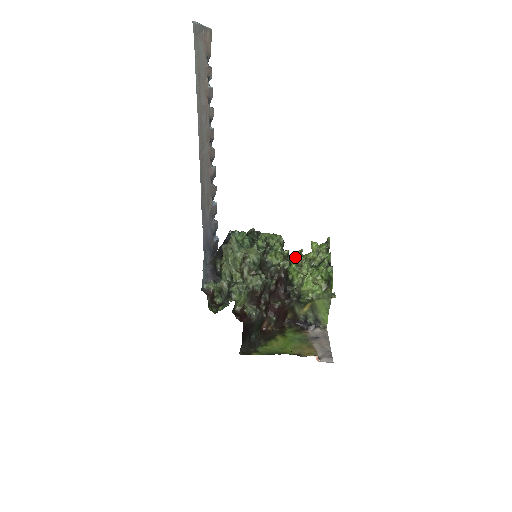
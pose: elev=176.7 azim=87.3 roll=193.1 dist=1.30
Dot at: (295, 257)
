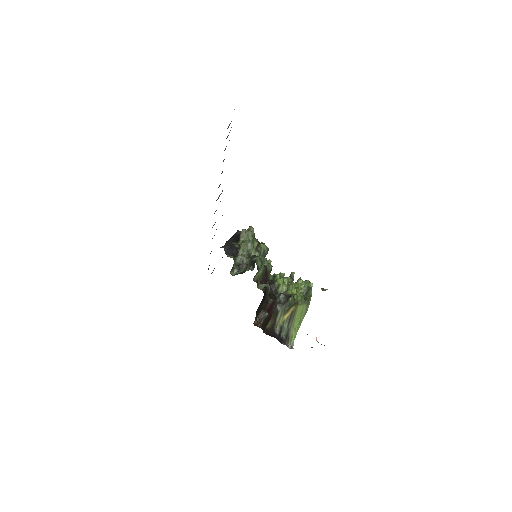
Dot at: occluded
